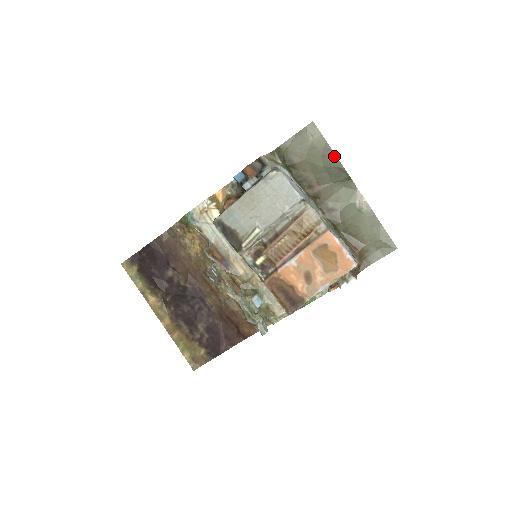
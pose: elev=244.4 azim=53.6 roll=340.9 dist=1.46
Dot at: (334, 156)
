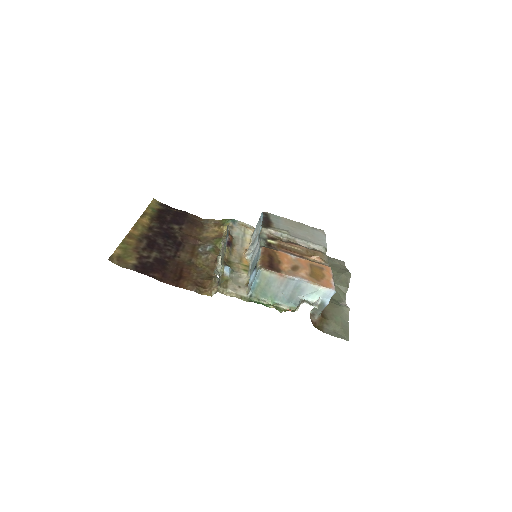
Dot at: (349, 272)
